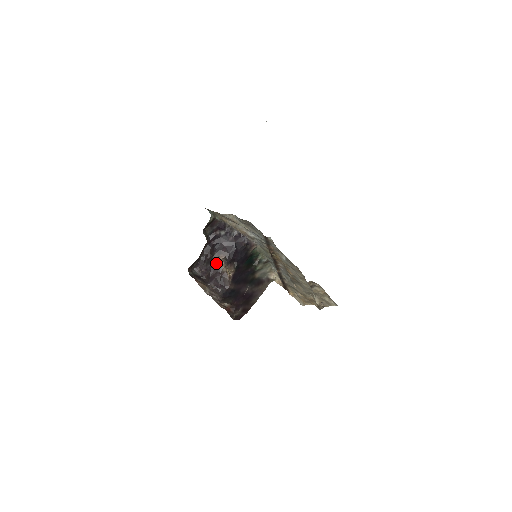
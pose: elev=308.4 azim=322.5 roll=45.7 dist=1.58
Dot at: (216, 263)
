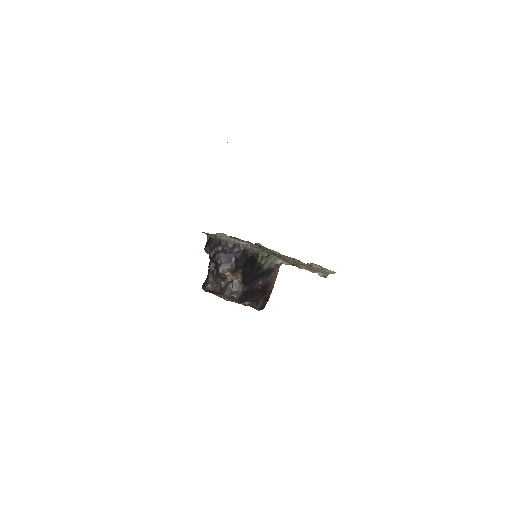
Dot at: (223, 275)
